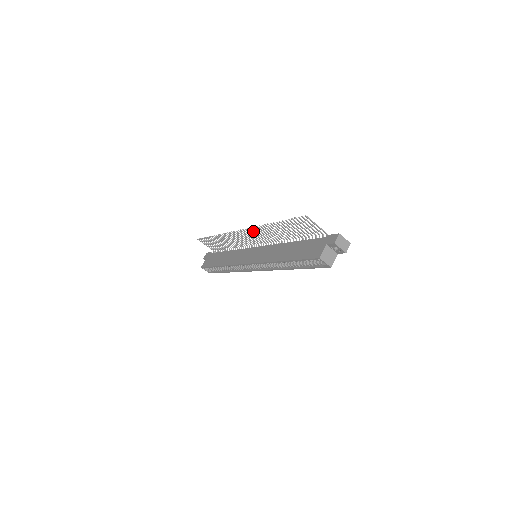
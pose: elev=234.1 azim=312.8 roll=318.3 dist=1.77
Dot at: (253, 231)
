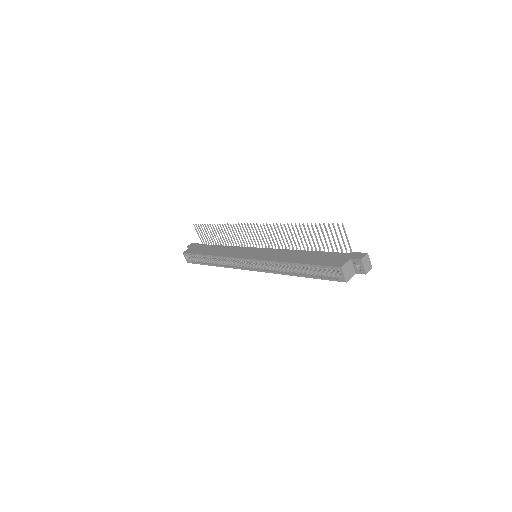
Dot at: (268, 229)
